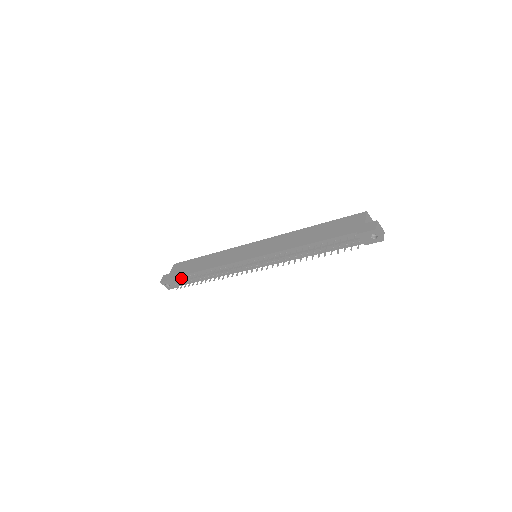
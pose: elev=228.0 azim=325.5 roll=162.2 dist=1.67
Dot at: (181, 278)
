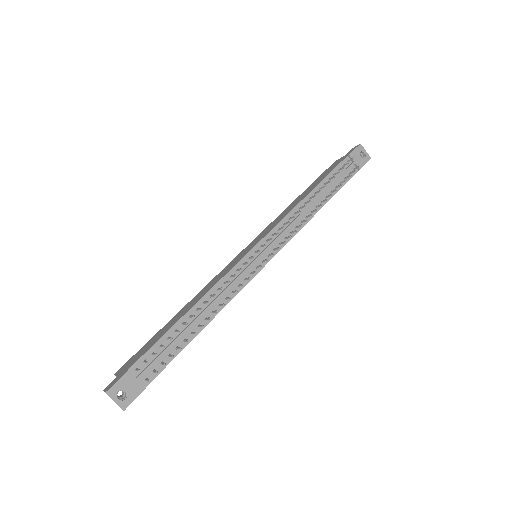
Dot at: (151, 353)
